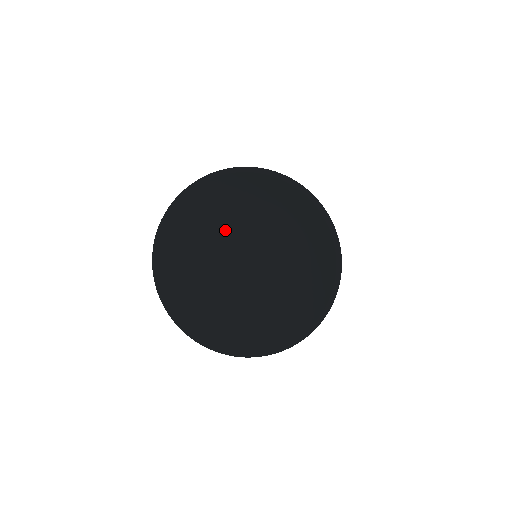
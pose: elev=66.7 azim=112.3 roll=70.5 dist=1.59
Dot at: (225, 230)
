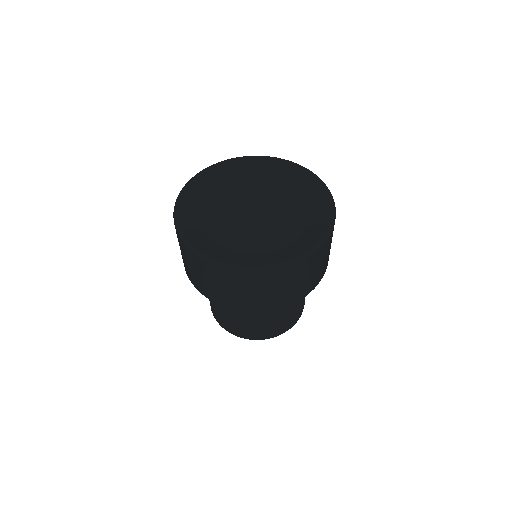
Dot at: (249, 185)
